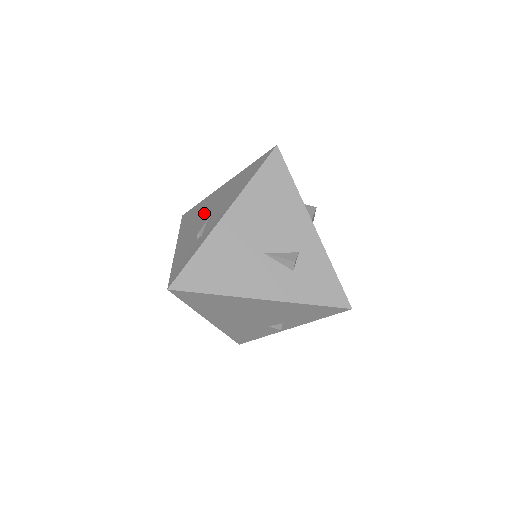
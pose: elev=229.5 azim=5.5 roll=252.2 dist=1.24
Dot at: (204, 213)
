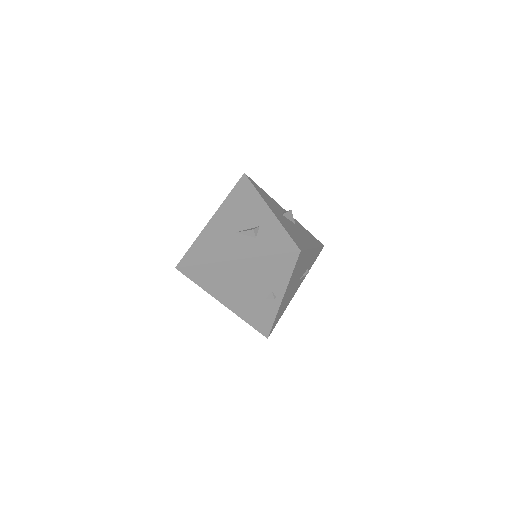
Dot at: occluded
